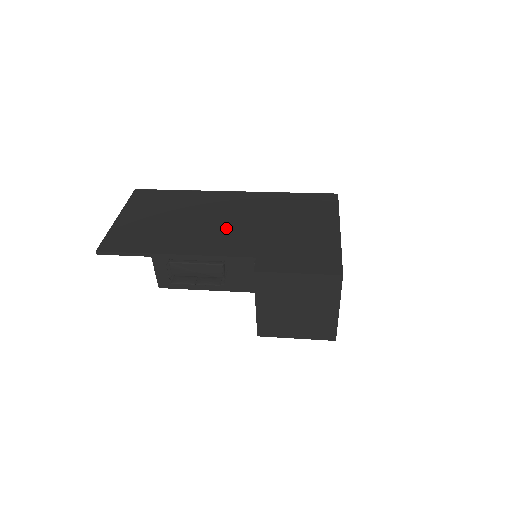
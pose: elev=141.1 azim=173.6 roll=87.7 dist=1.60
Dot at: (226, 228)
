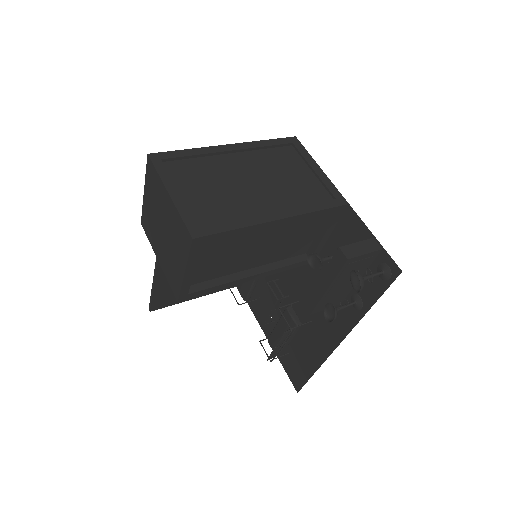
Dot at: occluded
